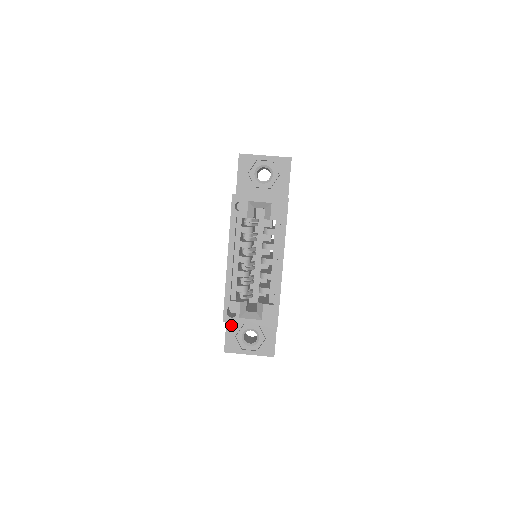
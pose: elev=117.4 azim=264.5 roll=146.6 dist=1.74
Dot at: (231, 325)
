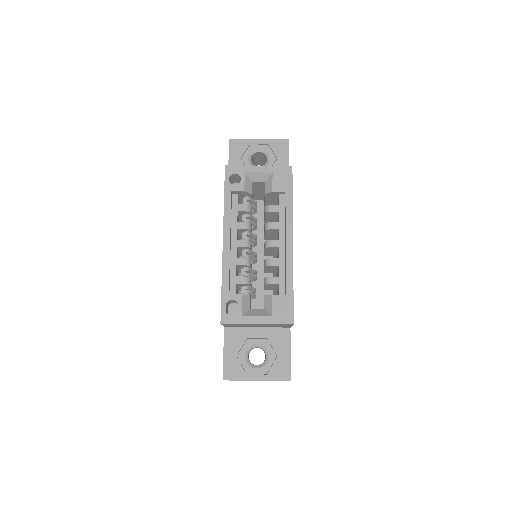
Dot at: (230, 341)
